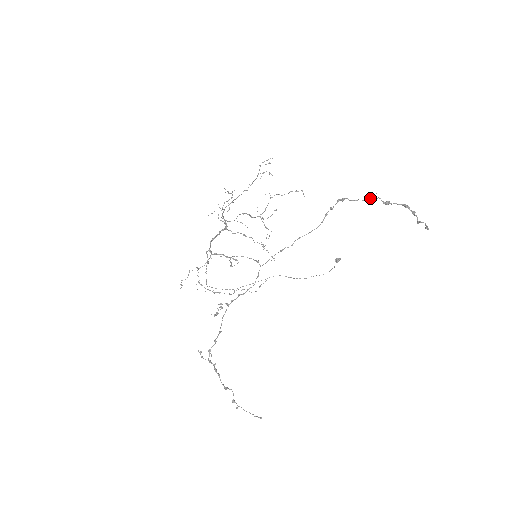
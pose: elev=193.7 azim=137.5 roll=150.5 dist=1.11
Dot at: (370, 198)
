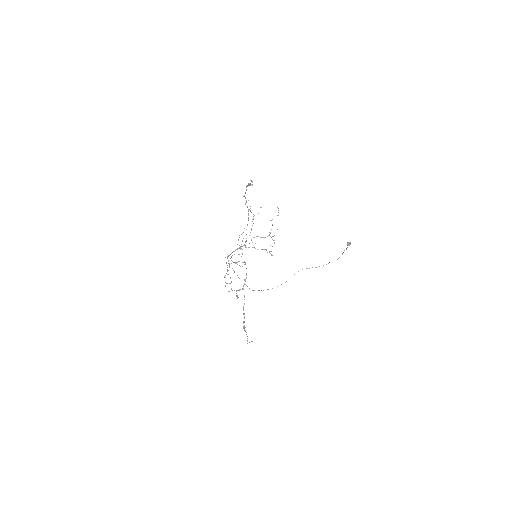
Dot at: occluded
